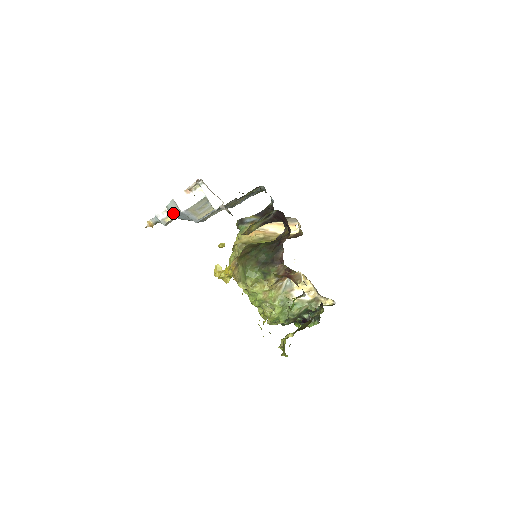
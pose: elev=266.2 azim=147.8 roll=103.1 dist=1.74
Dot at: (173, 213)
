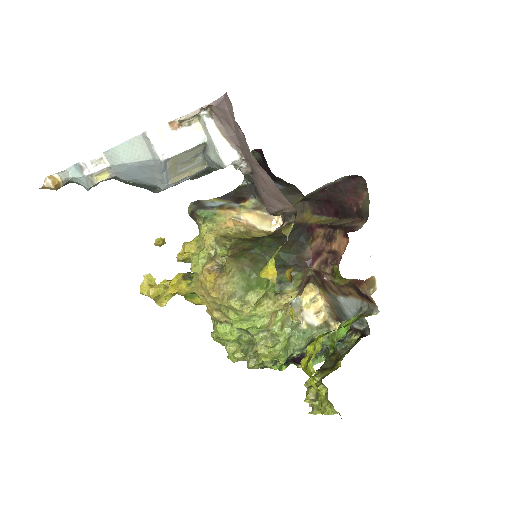
Dot at: (124, 164)
